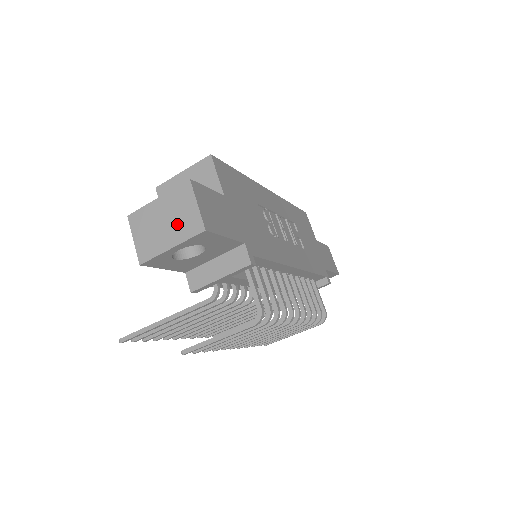
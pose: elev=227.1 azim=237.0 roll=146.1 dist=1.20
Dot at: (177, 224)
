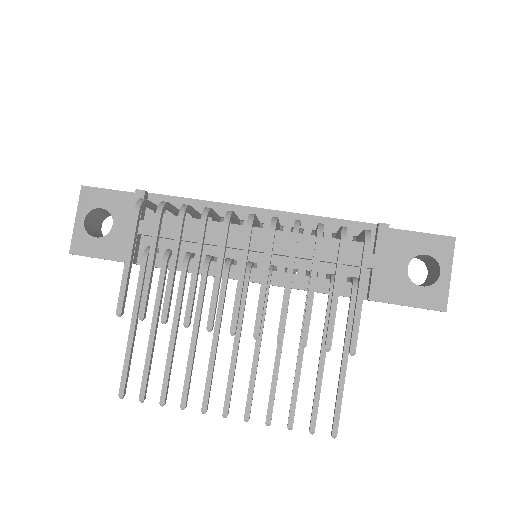
Dot at: occluded
